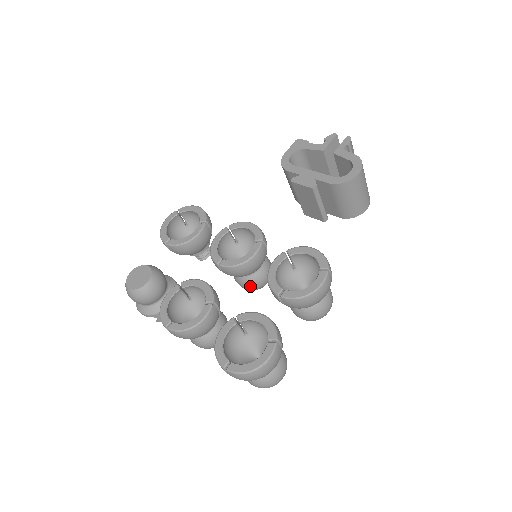
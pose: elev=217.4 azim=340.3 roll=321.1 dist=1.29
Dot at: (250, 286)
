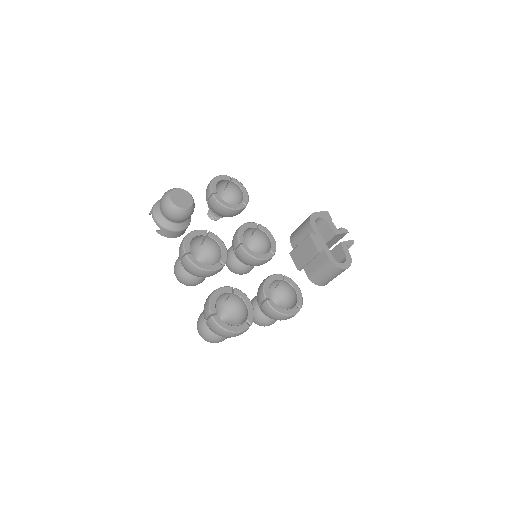
Dot at: (234, 268)
